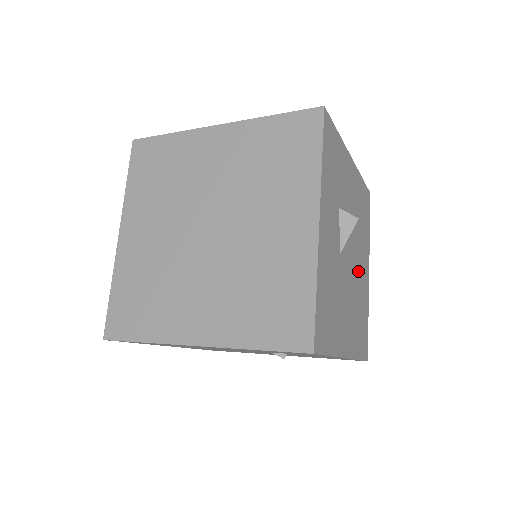
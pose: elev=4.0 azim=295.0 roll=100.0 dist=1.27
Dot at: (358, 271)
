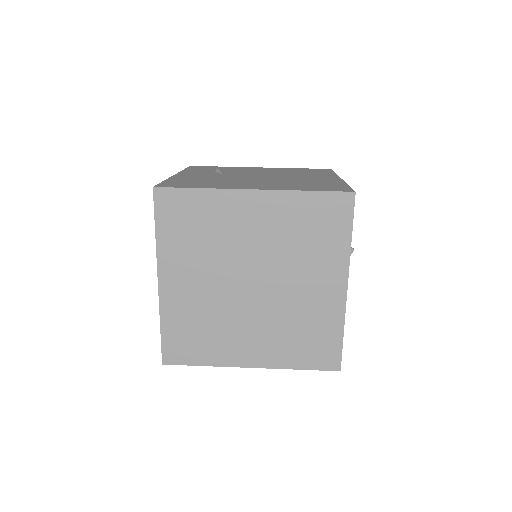
Dot at: occluded
